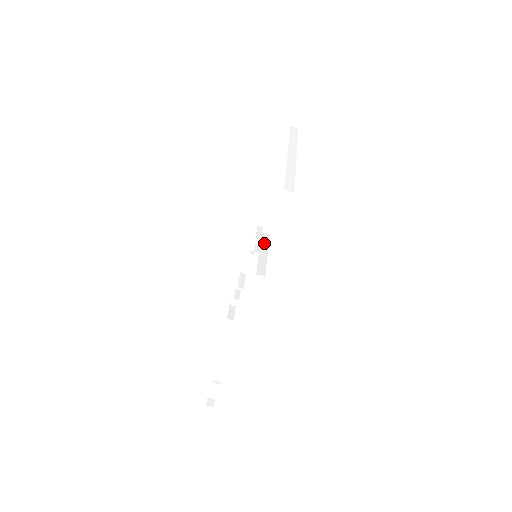
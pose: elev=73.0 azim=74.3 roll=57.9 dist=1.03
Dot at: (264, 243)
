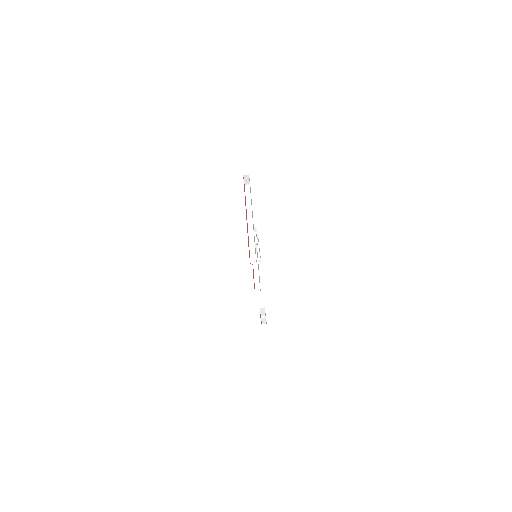
Dot at: occluded
